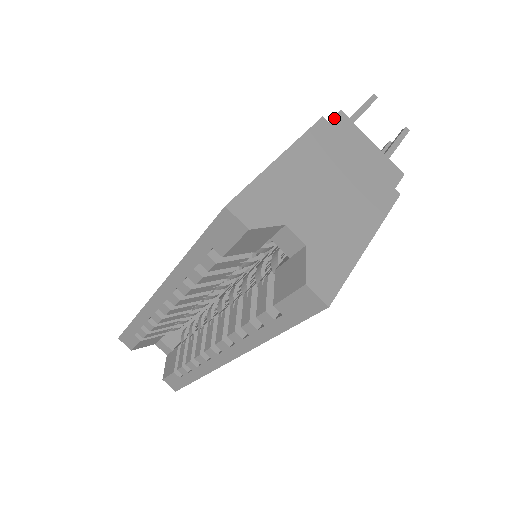
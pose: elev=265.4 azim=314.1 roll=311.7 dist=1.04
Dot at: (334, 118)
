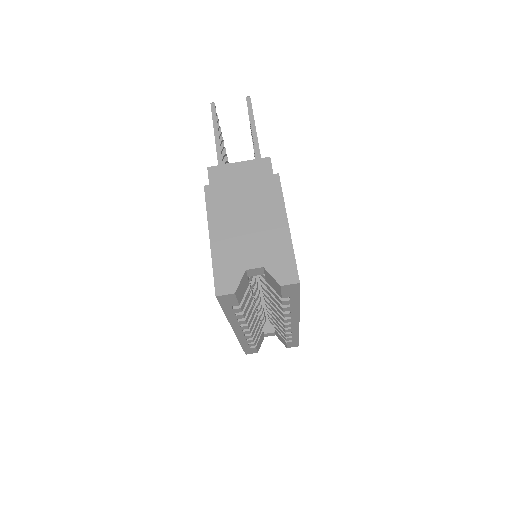
Dot at: (209, 178)
